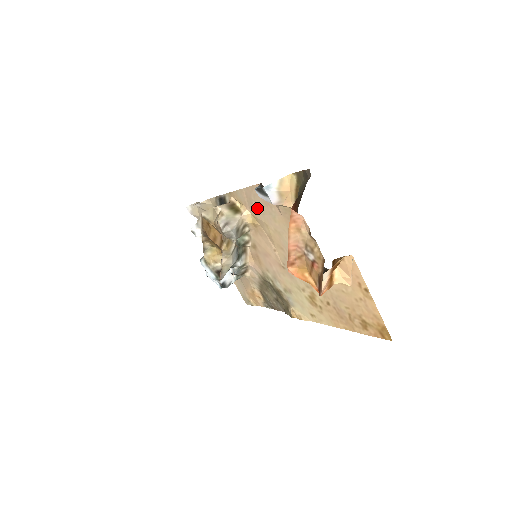
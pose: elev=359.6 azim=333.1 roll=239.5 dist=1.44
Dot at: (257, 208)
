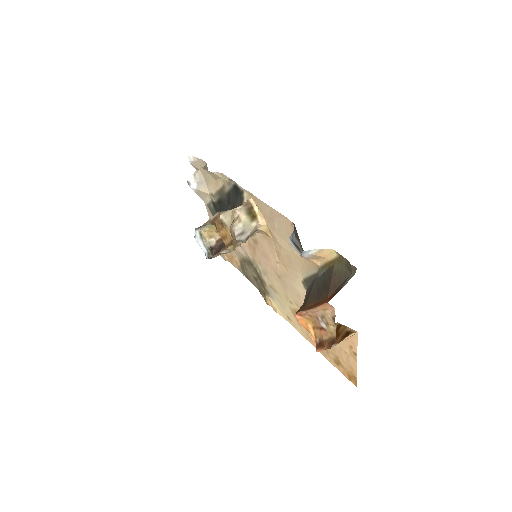
Dot at: (277, 229)
